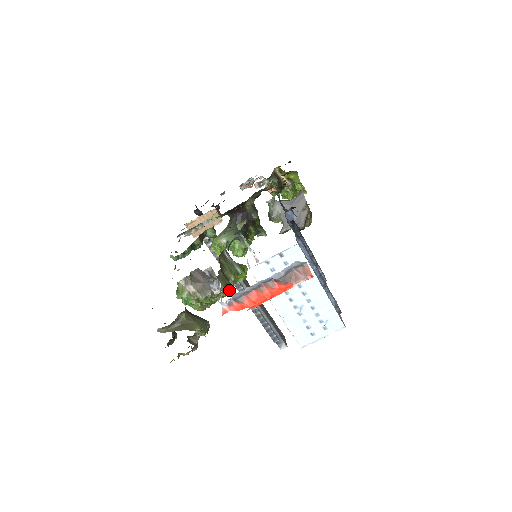
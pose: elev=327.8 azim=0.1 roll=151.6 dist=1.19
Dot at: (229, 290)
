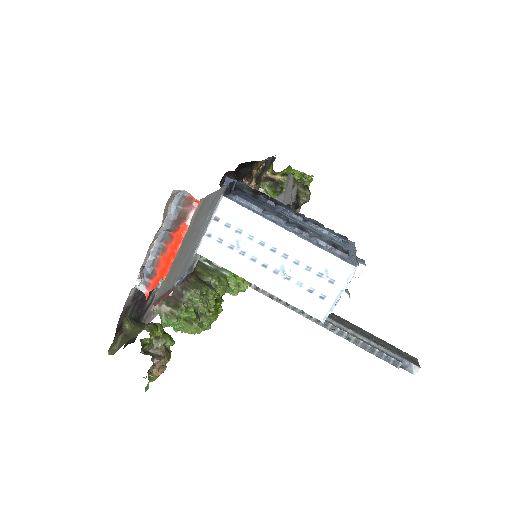
Dot at: (212, 294)
